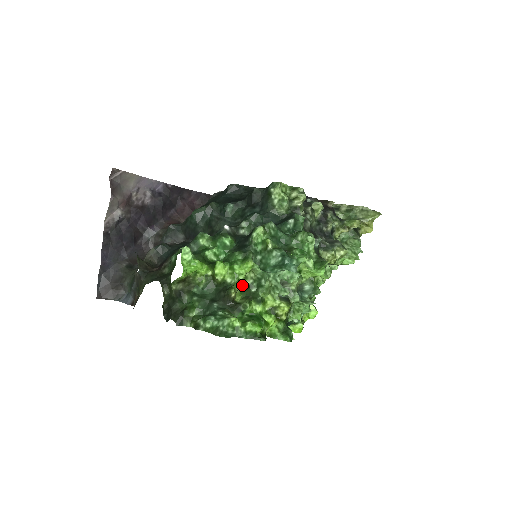
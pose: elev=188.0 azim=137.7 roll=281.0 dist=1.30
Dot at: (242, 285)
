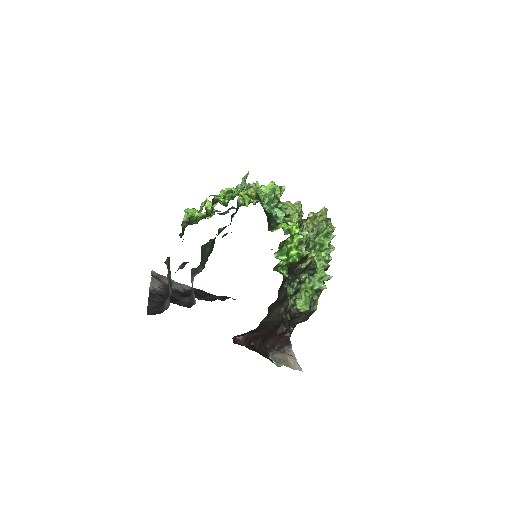
Dot at: (225, 205)
